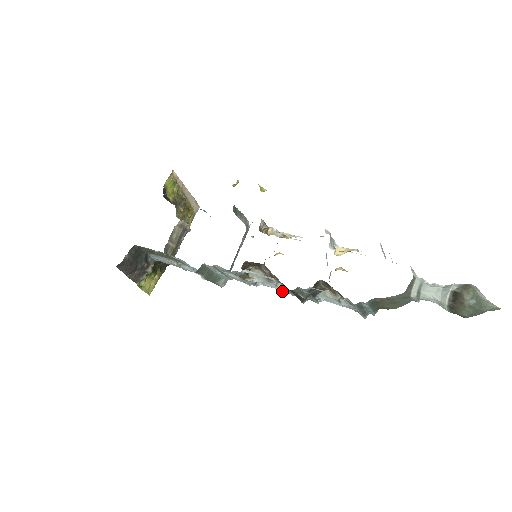
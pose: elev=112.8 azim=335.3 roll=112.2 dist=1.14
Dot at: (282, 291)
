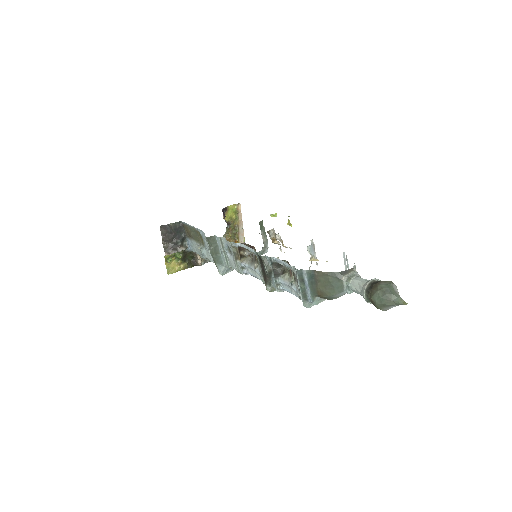
Dot at: (257, 277)
